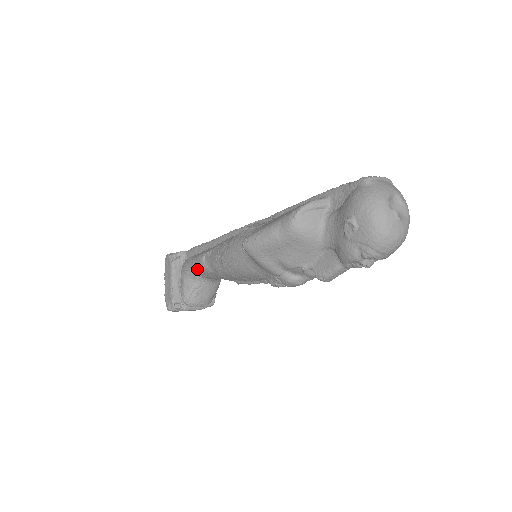
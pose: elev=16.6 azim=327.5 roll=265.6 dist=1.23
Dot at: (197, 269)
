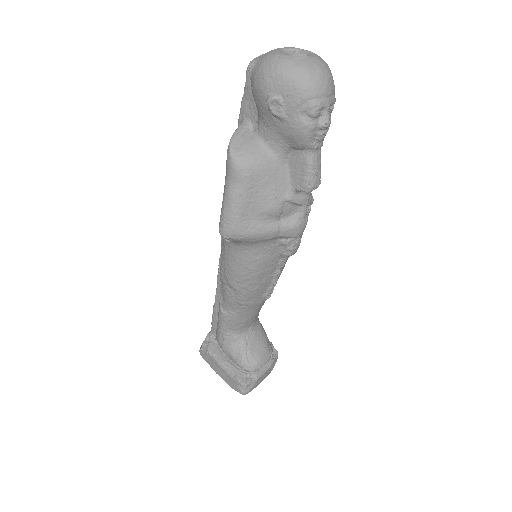
Dot at: (228, 328)
